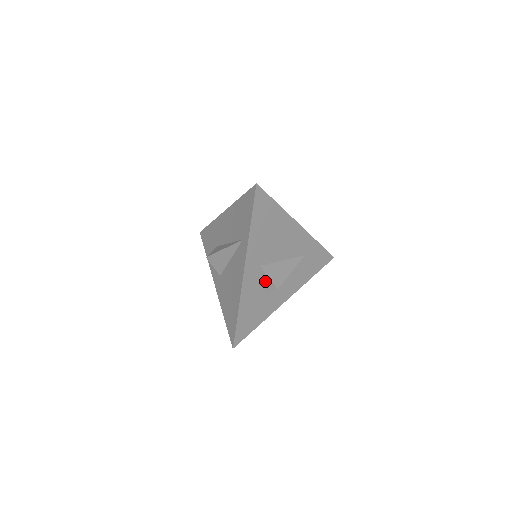
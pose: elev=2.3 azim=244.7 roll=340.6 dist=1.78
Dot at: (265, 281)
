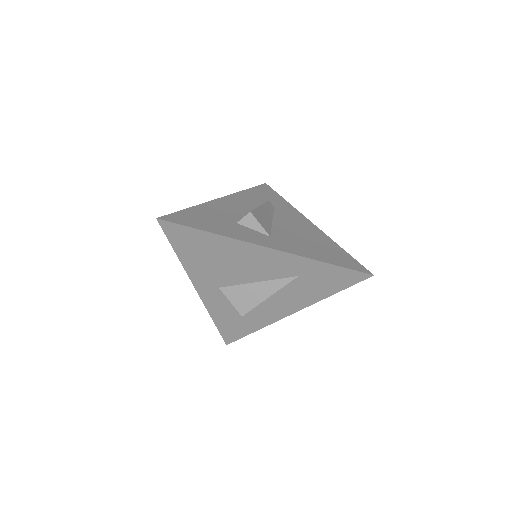
Dot at: occluded
